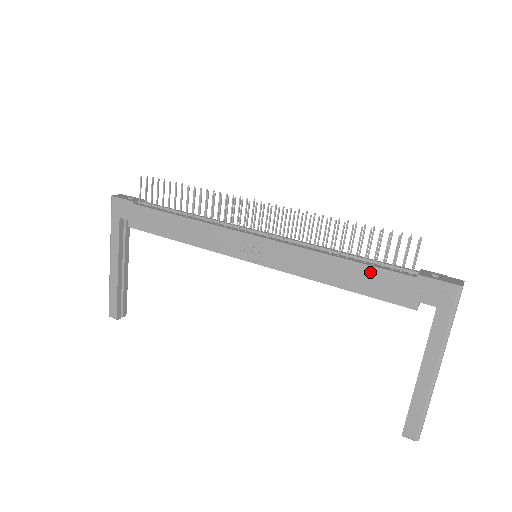
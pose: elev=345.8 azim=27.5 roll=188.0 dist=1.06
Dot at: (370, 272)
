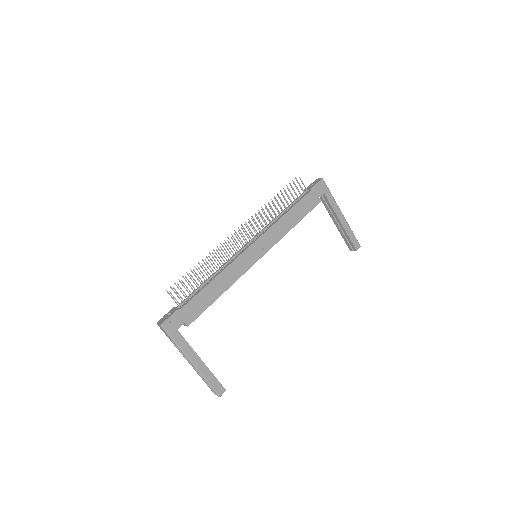
Dot at: (299, 206)
